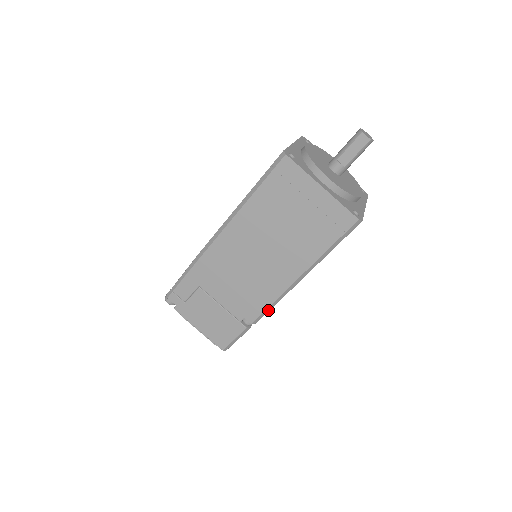
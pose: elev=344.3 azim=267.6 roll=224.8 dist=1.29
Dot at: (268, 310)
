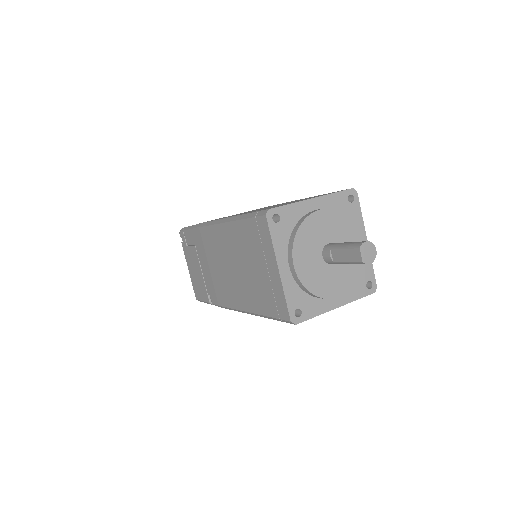
Dot at: (224, 307)
